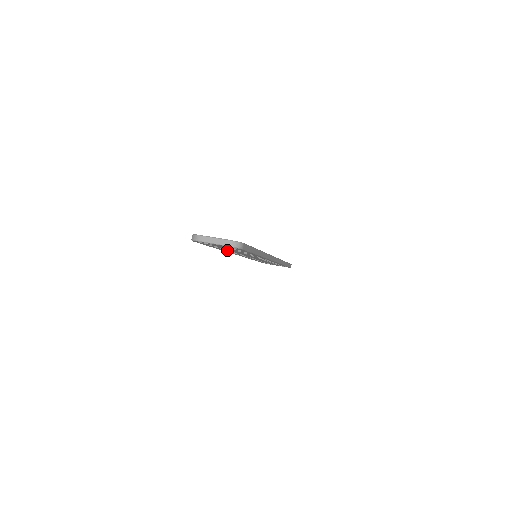
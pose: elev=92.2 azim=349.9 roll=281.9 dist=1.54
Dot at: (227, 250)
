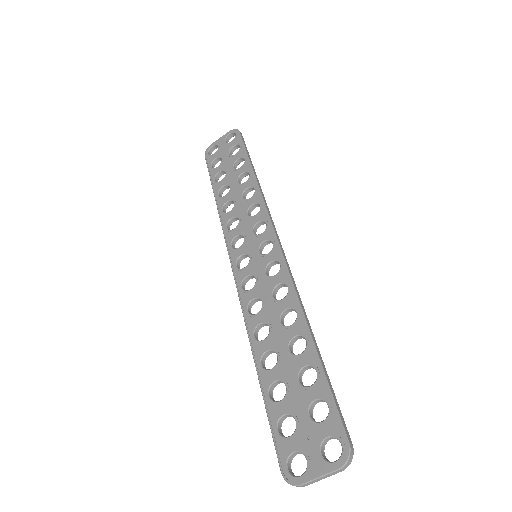
Dot at: occluded
